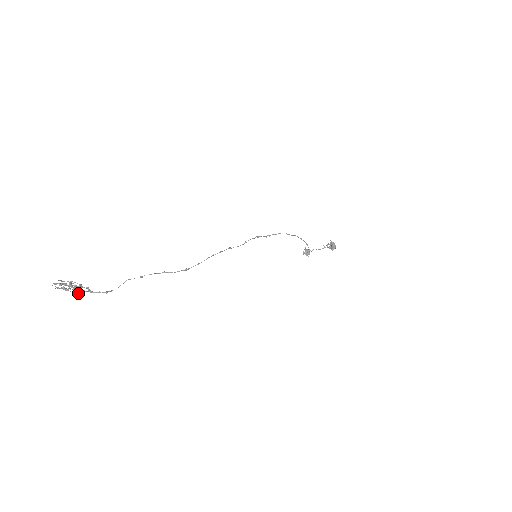
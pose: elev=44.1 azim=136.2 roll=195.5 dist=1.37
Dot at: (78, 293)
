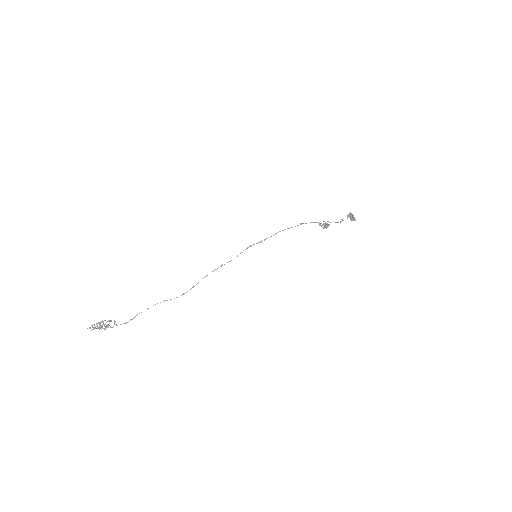
Dot at: (108, 327)
